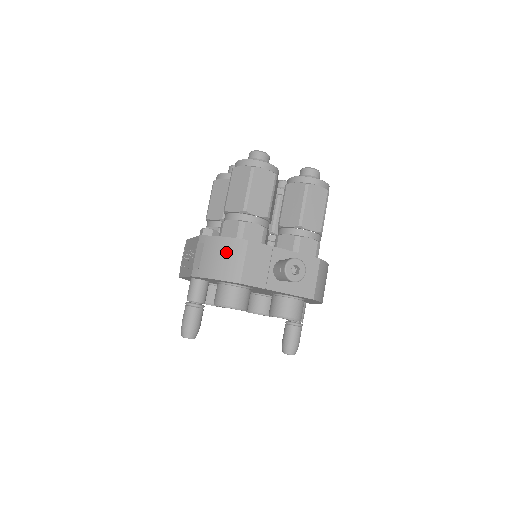
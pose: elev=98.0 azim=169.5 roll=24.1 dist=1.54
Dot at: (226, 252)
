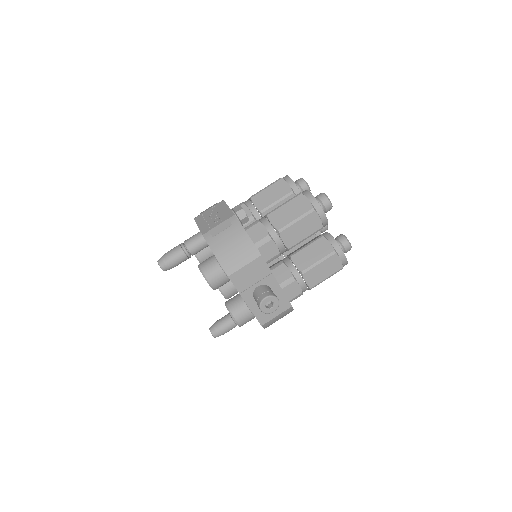
Dot at: (240, 247)
